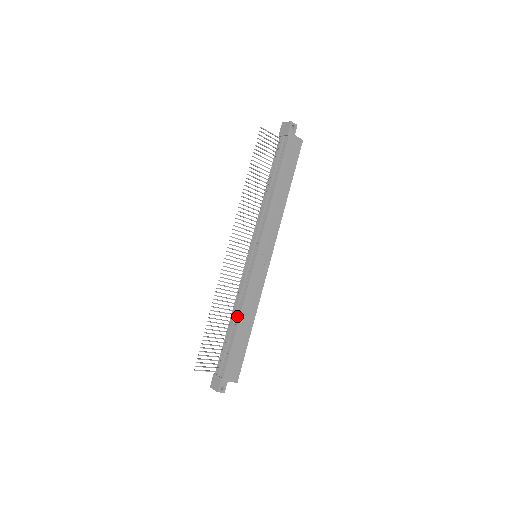
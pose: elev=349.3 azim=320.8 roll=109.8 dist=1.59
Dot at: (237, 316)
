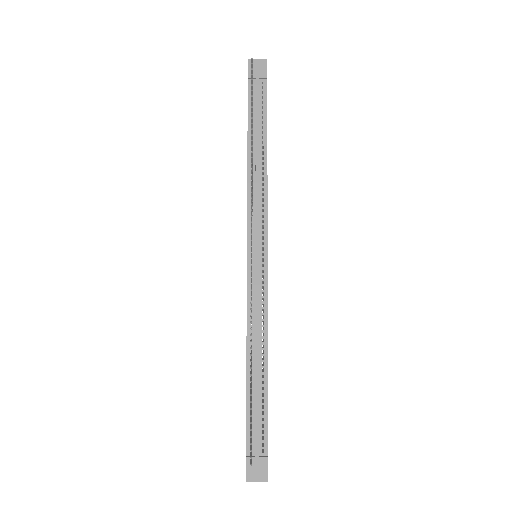
Dot at: occluded
